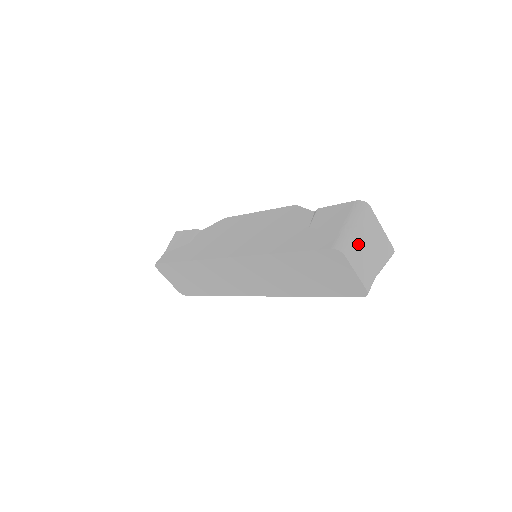
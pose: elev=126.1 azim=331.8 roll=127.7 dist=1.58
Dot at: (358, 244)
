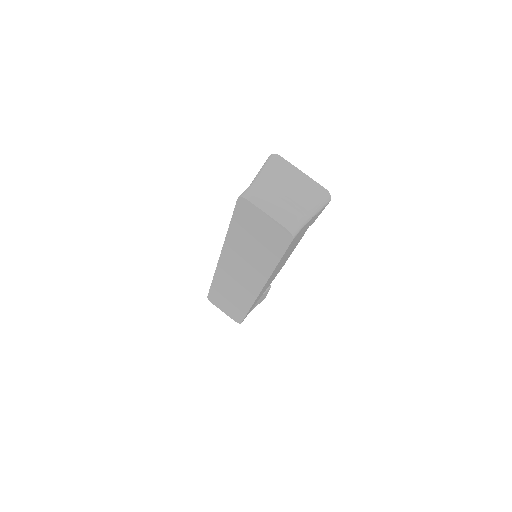
Dot at: (268, 189)
